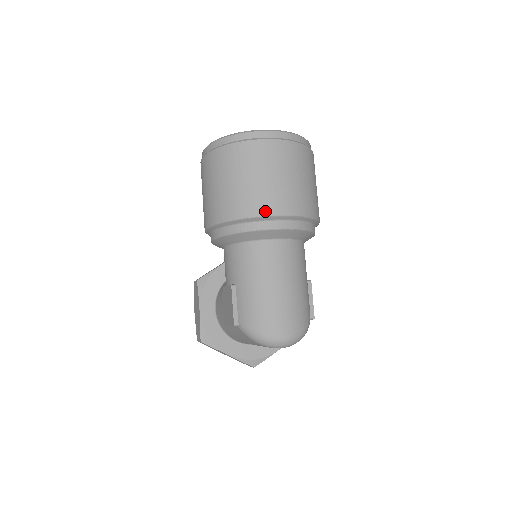
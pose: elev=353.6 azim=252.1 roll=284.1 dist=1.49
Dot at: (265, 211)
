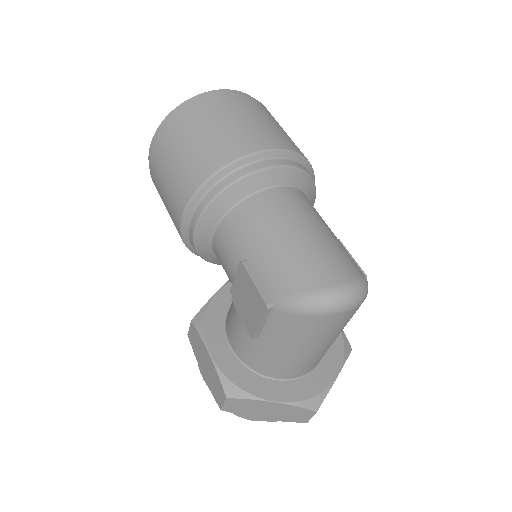
Dot at: (248, 150)
